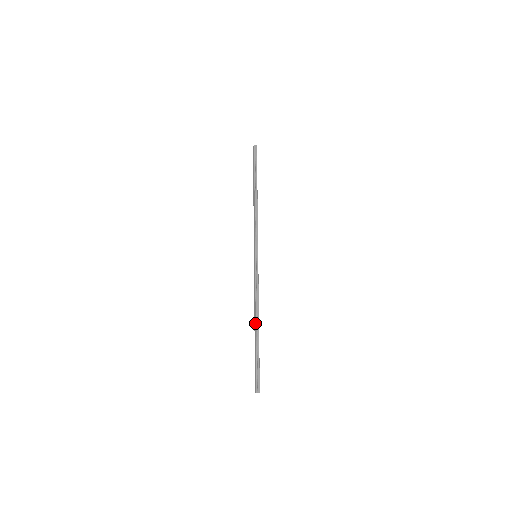
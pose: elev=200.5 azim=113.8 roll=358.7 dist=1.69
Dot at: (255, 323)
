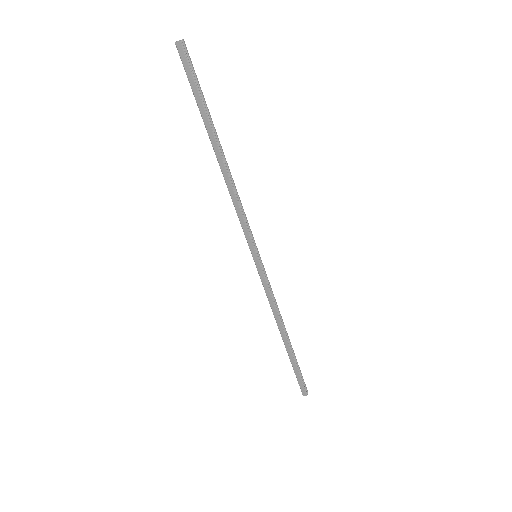
Dot at: (285, 337)
